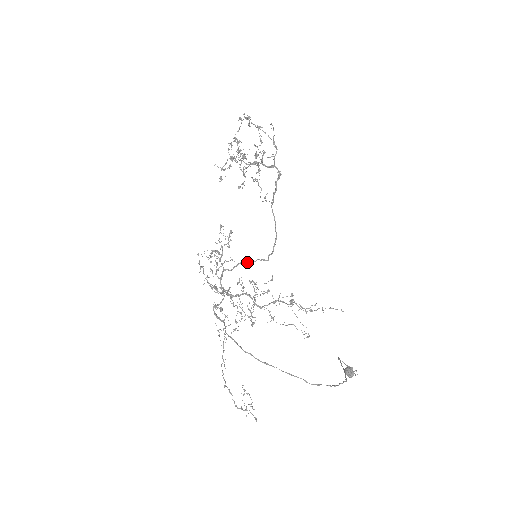
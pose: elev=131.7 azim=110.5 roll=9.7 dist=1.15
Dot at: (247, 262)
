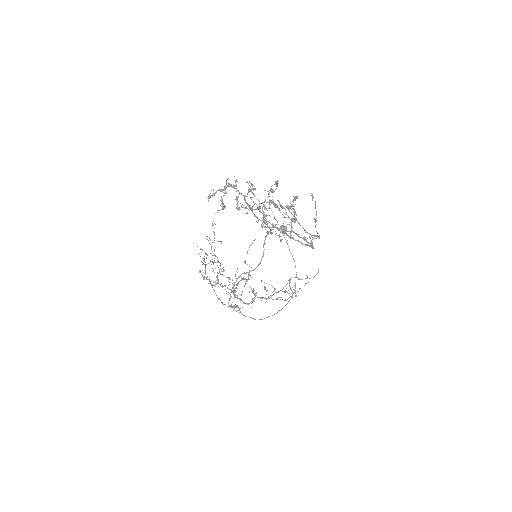
Dot at: (253, 270)
